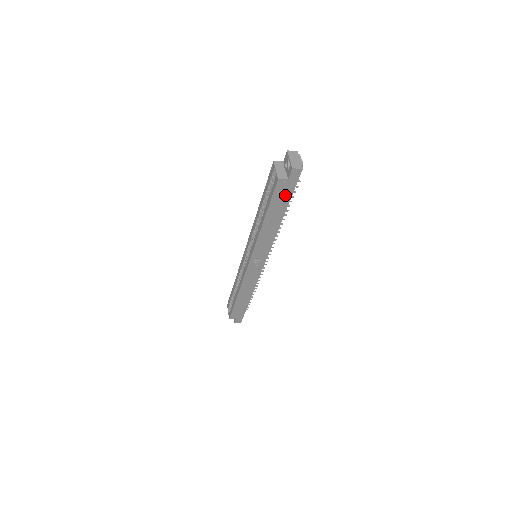
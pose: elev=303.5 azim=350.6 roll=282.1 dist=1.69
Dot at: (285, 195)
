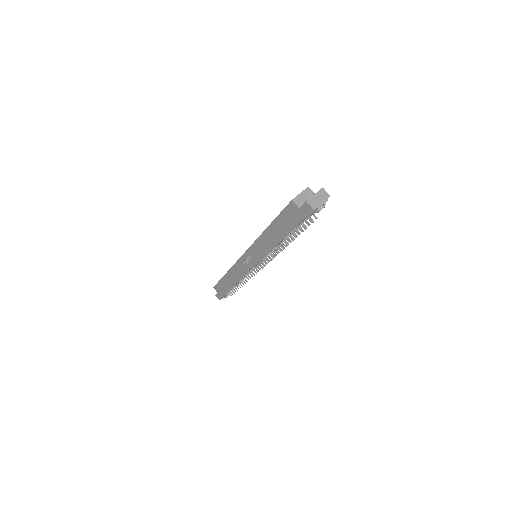
Dot at: (292, 221)
